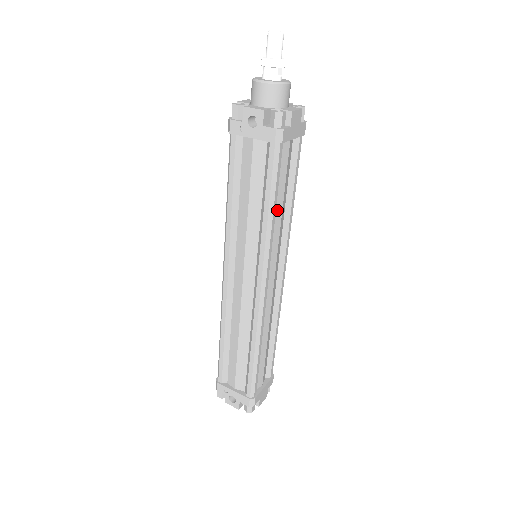
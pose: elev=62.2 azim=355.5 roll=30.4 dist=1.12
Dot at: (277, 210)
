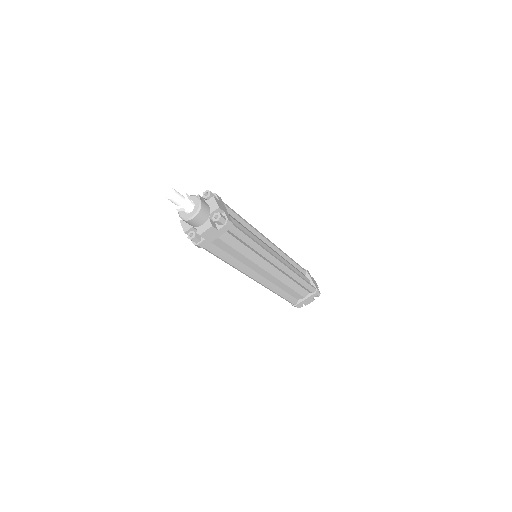
Dot at: (238, 256)
